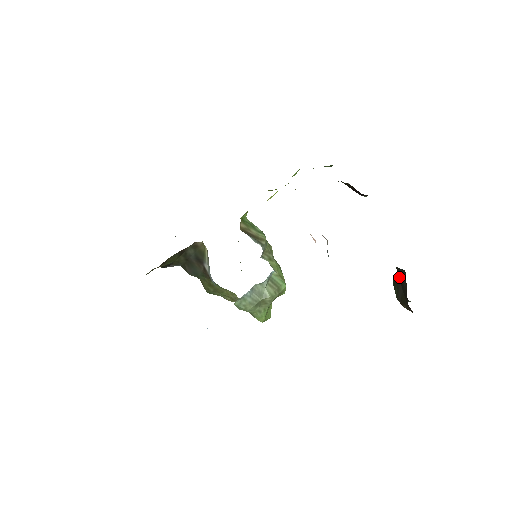
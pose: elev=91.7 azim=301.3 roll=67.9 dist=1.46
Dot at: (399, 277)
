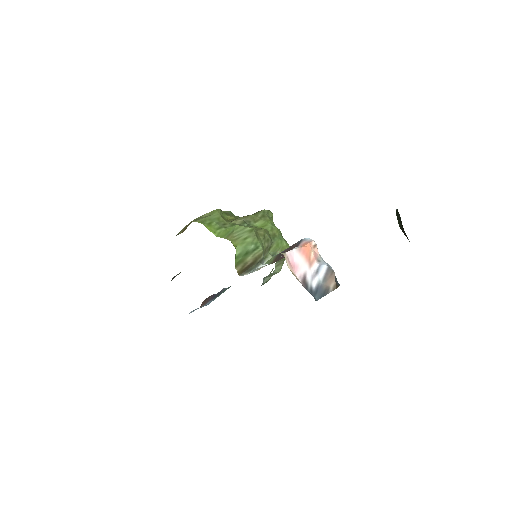
Dot at: occluded
